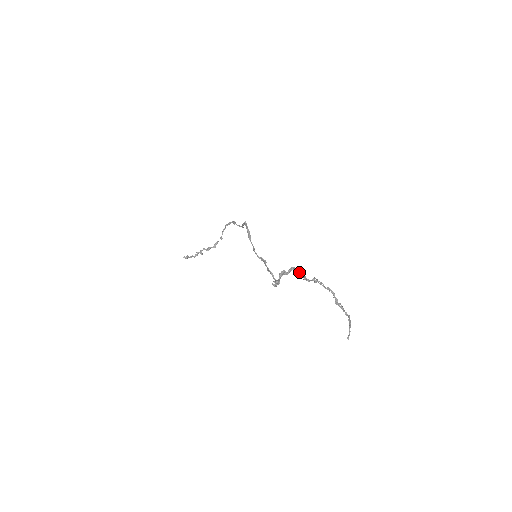
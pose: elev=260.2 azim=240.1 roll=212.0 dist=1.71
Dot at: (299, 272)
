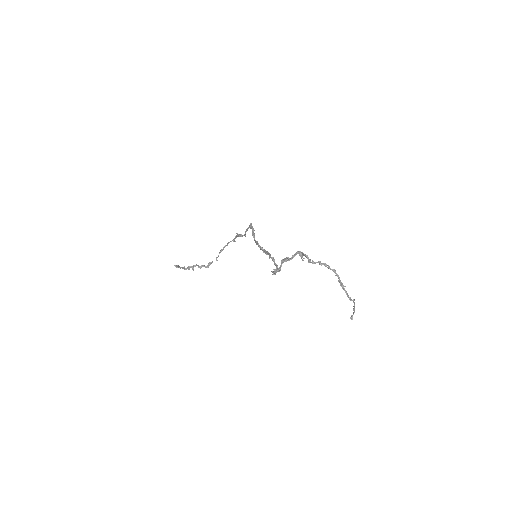
Dot at: (304, 254)
